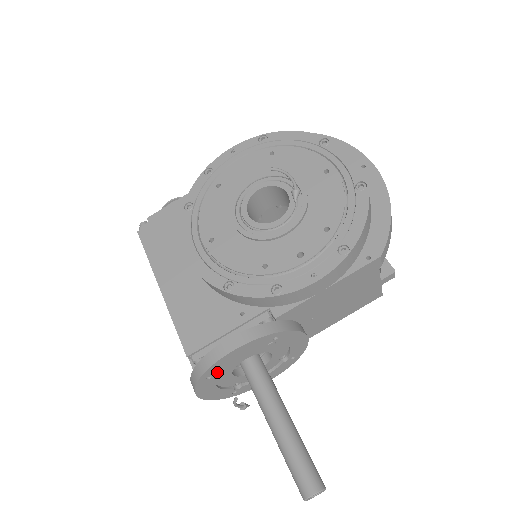
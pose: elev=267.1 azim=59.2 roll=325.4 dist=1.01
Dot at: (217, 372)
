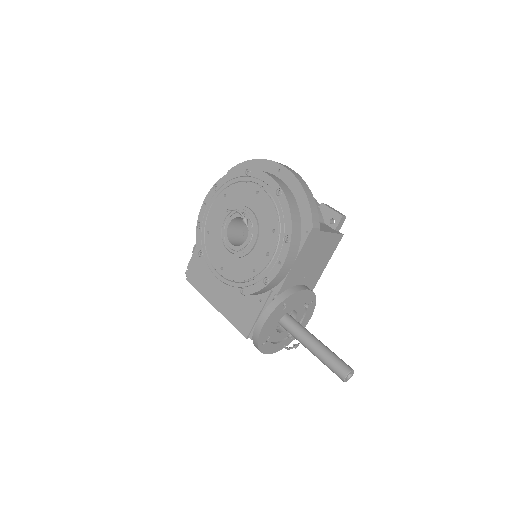
Dot at: (266, 338)
